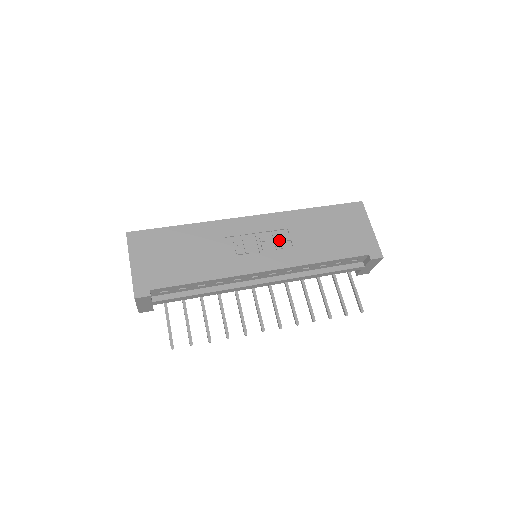
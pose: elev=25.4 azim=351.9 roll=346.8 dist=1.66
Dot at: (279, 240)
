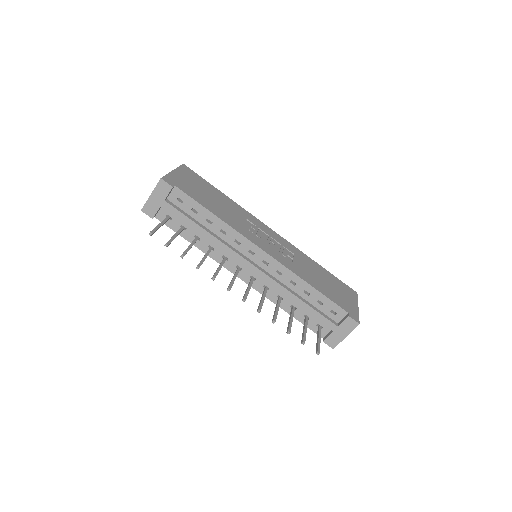
Dot at: (284, 252)
